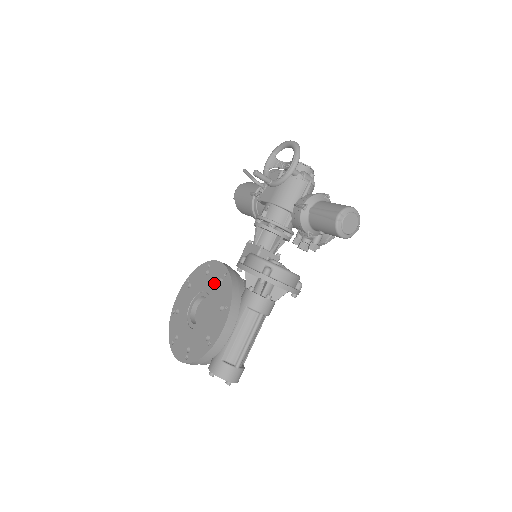
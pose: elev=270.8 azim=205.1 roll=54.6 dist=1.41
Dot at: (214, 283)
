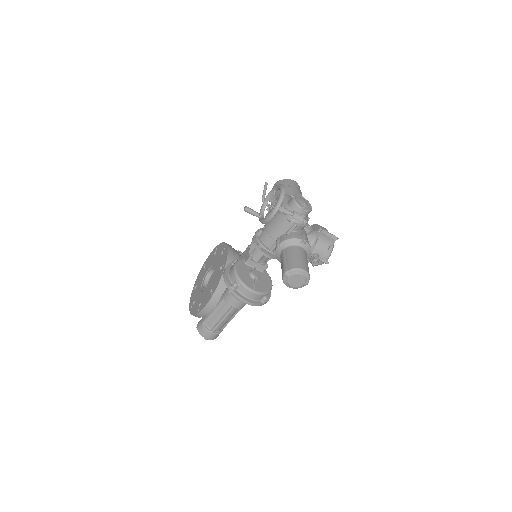
Dot at: (219, 266)
